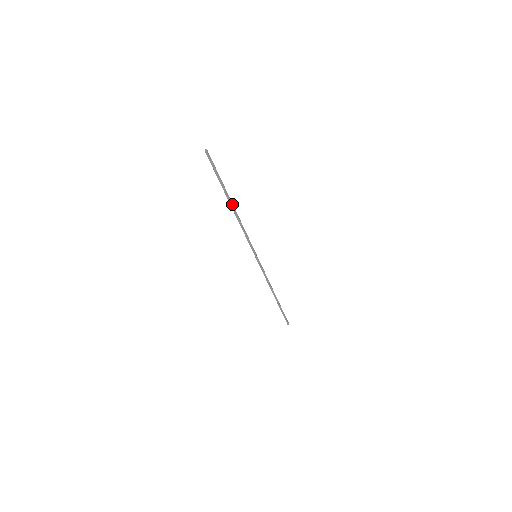
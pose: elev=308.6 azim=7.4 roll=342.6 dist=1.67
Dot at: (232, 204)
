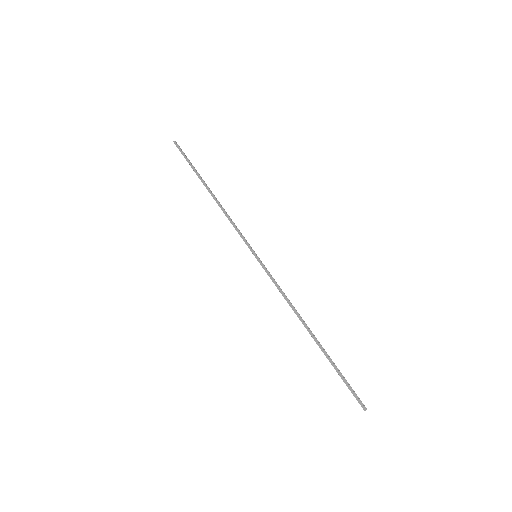
Dot at: (209, 189)
